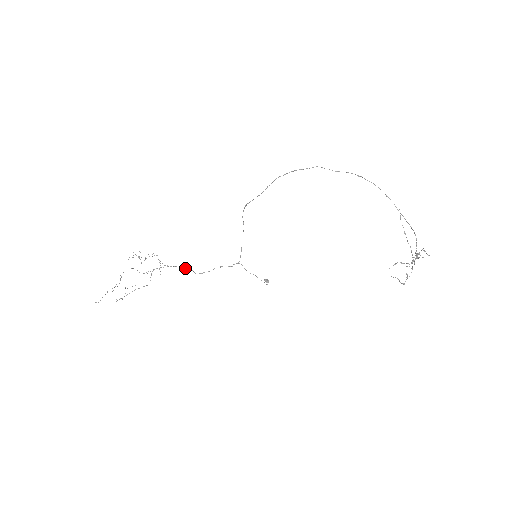
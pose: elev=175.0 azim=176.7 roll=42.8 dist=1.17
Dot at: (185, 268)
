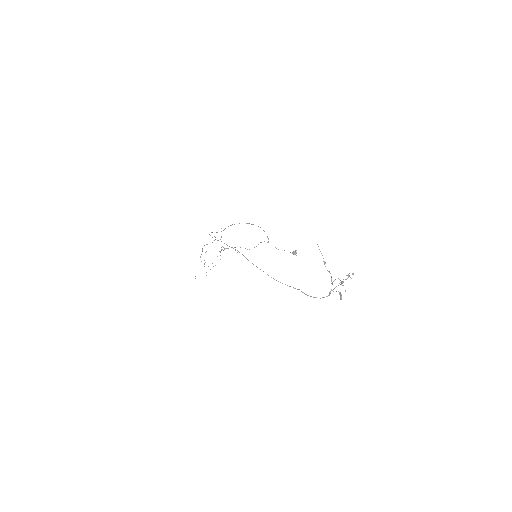
Dot at: occluded
